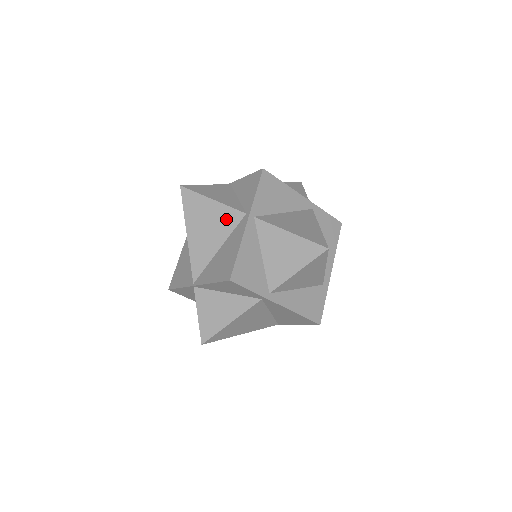
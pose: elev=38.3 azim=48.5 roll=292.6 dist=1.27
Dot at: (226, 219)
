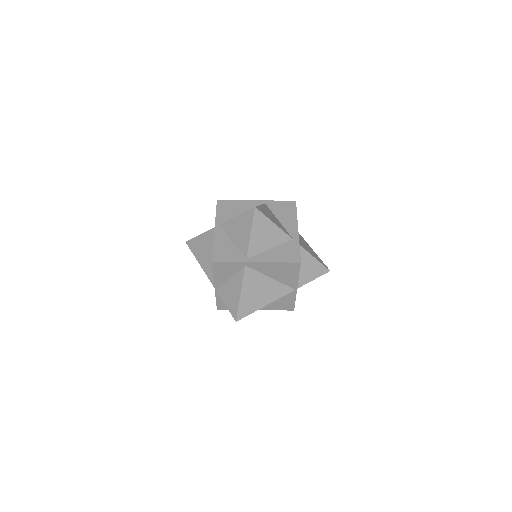
Dot at: (209, 239)
